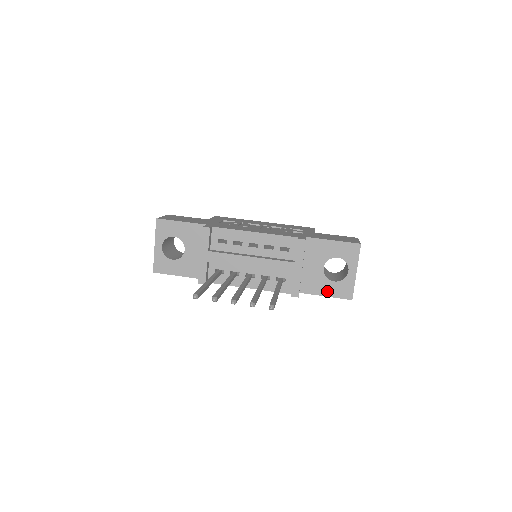
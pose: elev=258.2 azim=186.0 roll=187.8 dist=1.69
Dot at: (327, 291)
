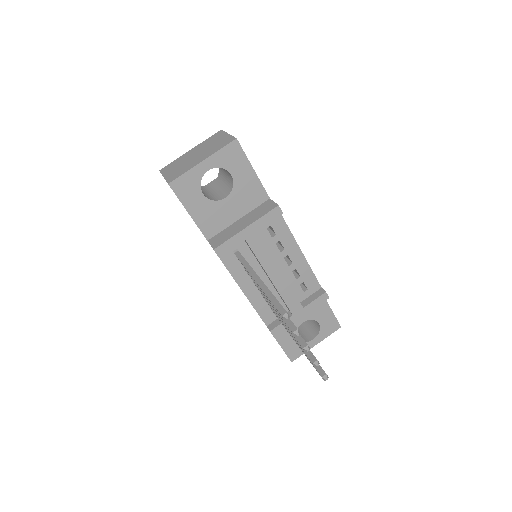
Dot at: (285, 342)
